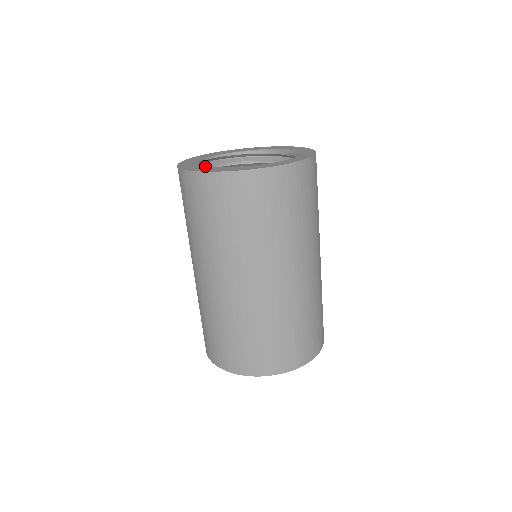
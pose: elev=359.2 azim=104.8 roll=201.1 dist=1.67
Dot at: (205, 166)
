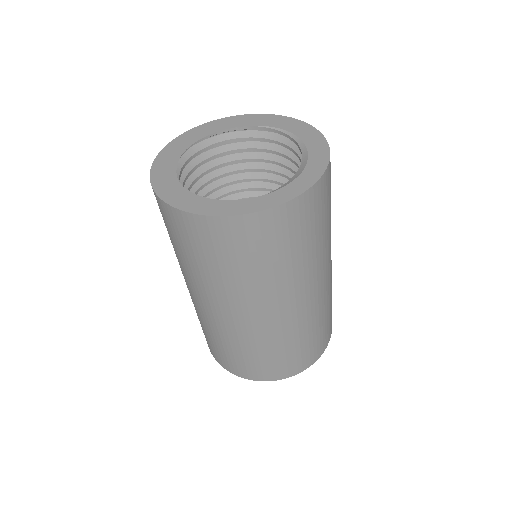
Dot at: (174, 169)
